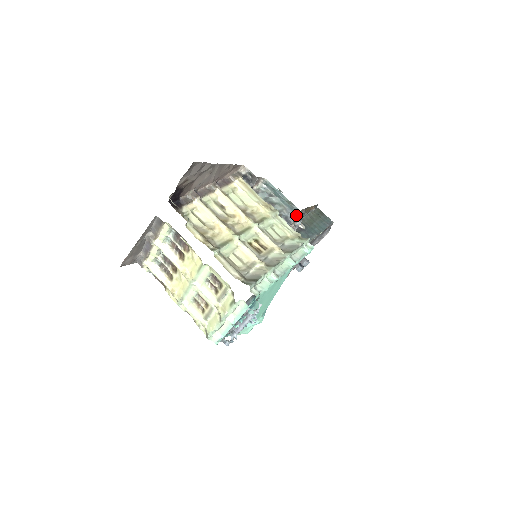
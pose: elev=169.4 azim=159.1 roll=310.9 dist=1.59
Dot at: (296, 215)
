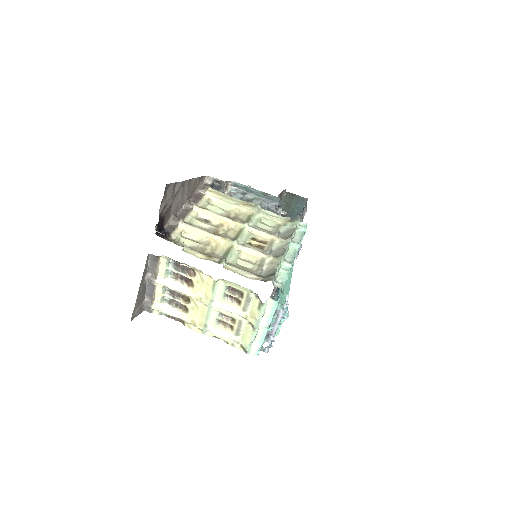
Dot at: (276, 202)
